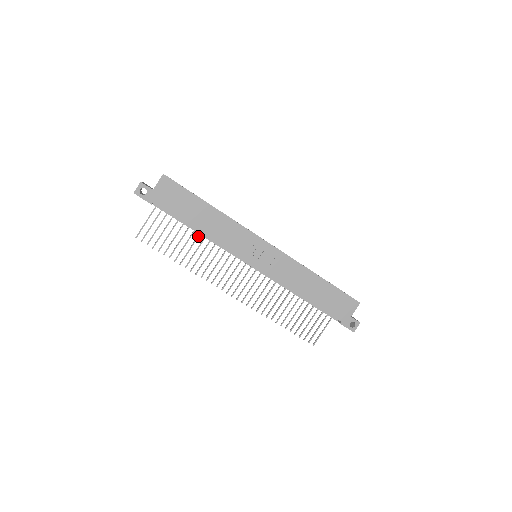
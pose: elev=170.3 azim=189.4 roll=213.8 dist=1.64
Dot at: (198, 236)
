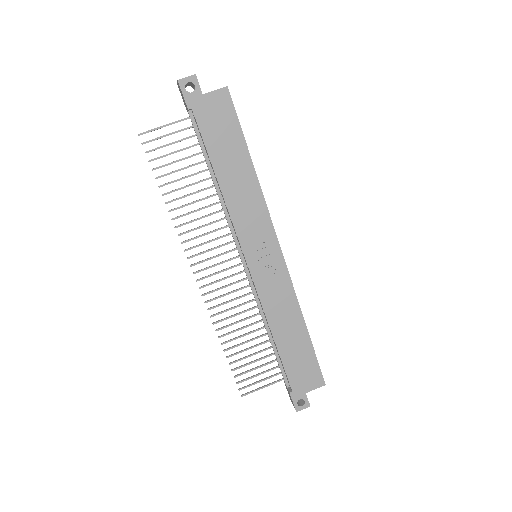
Dot at: (210, 187)
